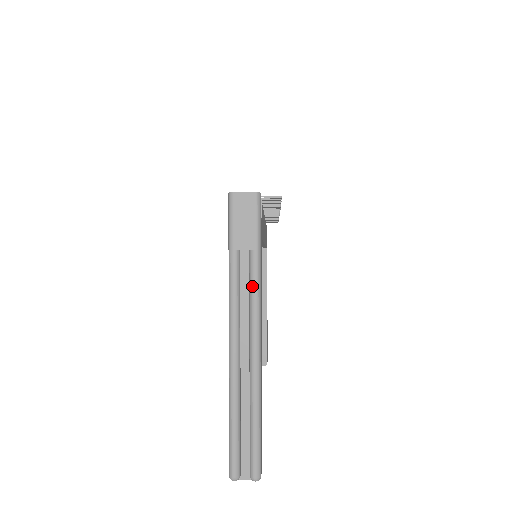
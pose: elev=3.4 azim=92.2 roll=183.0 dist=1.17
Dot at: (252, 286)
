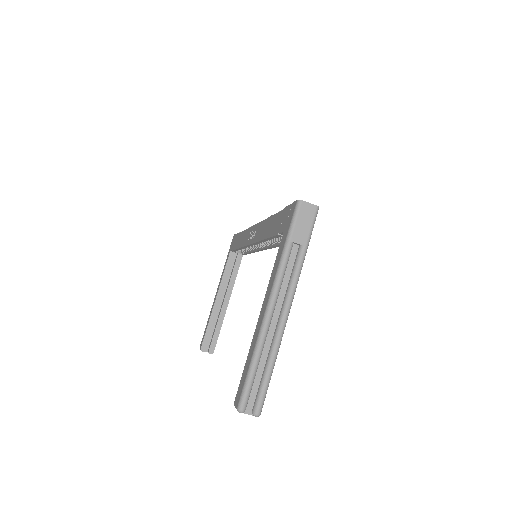
Dot at: (296, 271)
